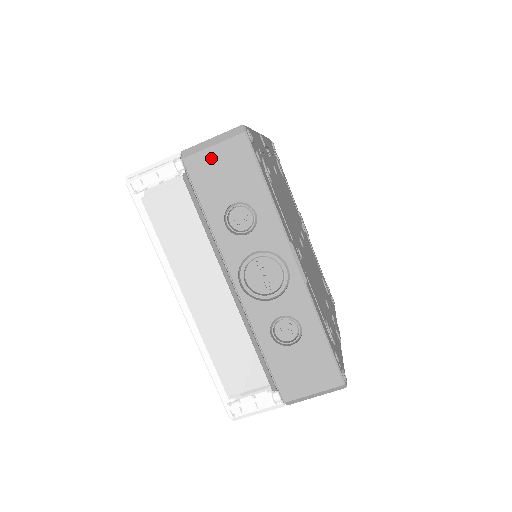
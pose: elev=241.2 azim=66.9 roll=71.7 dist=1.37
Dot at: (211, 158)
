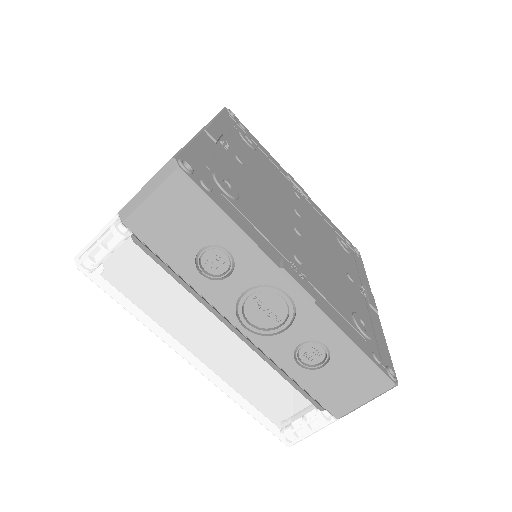
Dot at: (153, 211)
